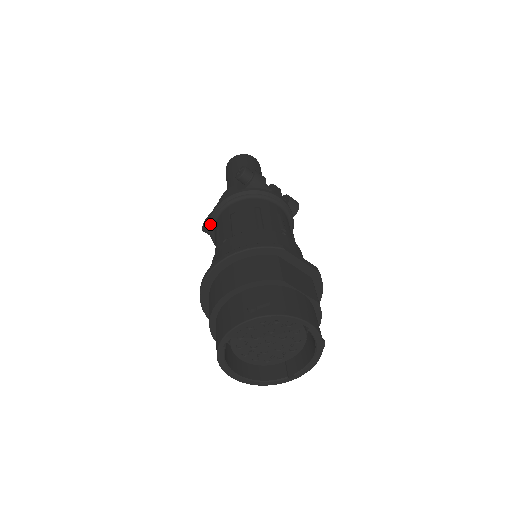
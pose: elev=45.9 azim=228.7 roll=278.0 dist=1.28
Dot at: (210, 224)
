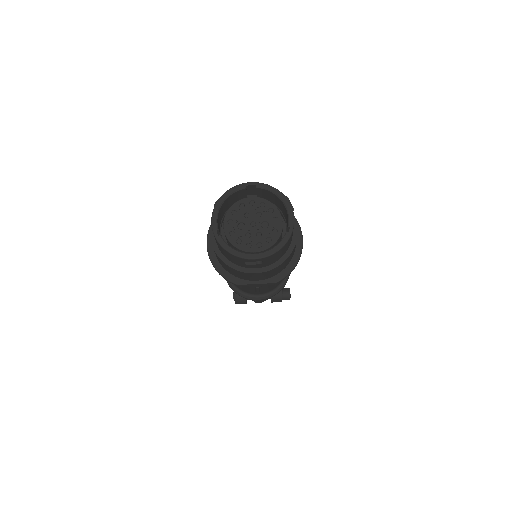
Dot at: (229, 284)
